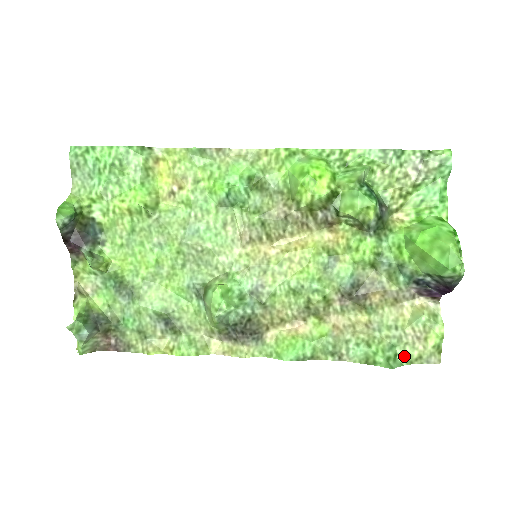
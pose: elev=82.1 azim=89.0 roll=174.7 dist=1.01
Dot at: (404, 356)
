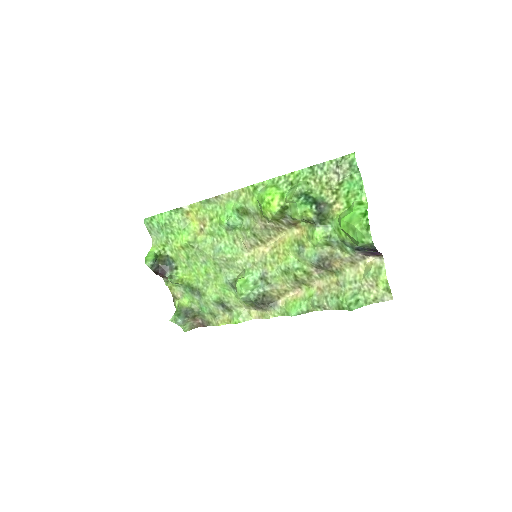
Dot at: (364, 300)
